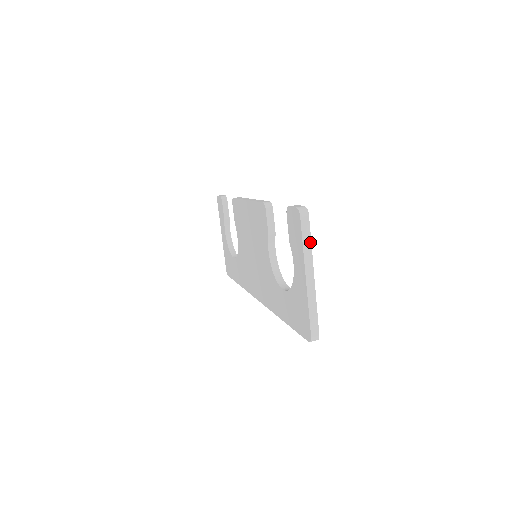
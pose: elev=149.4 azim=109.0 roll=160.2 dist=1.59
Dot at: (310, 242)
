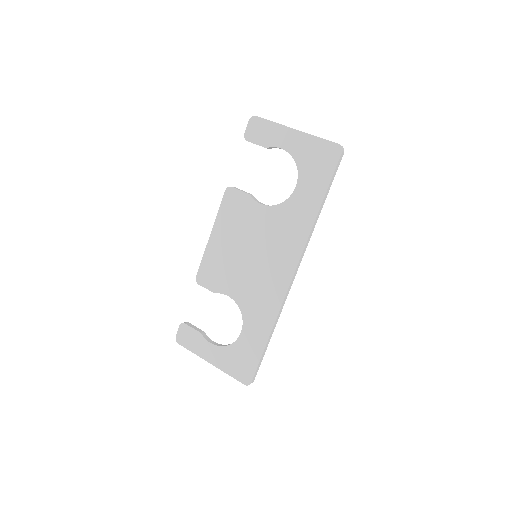
Dot at: occluded
